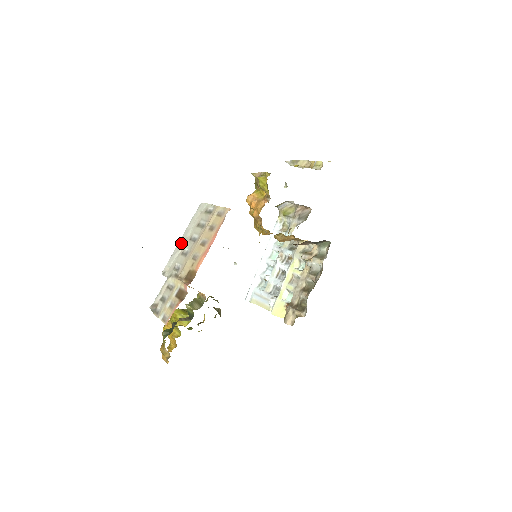
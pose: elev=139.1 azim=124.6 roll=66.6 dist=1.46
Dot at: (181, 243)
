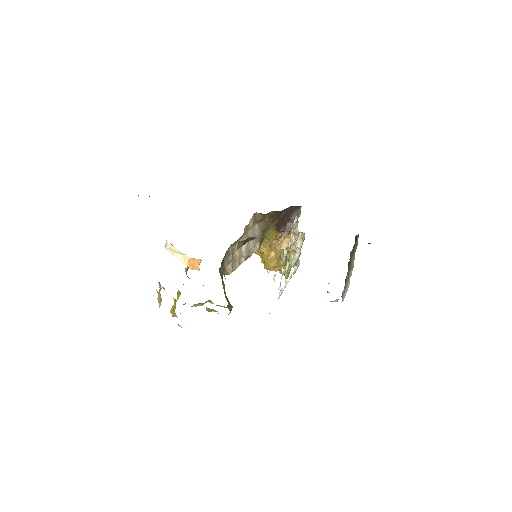
Dot at: occluded
